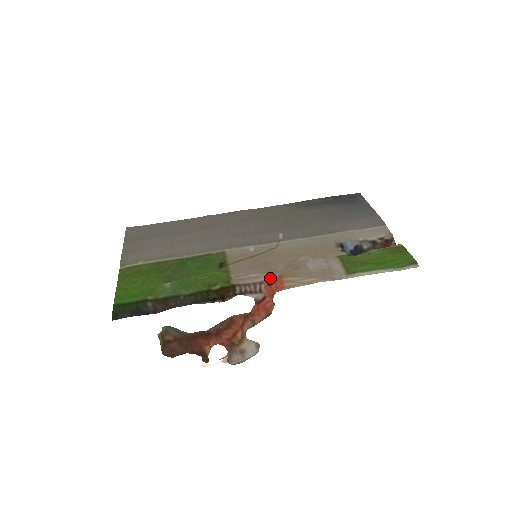
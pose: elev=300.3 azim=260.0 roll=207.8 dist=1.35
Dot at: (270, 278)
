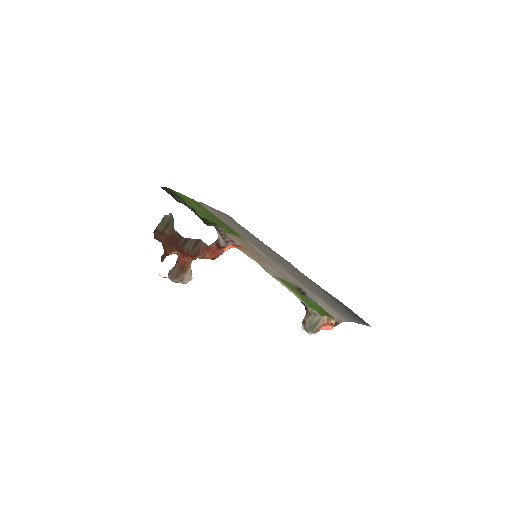
Dot at: (240, 245)
